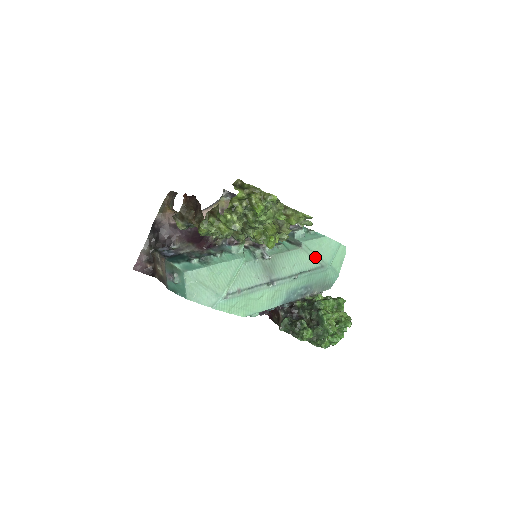
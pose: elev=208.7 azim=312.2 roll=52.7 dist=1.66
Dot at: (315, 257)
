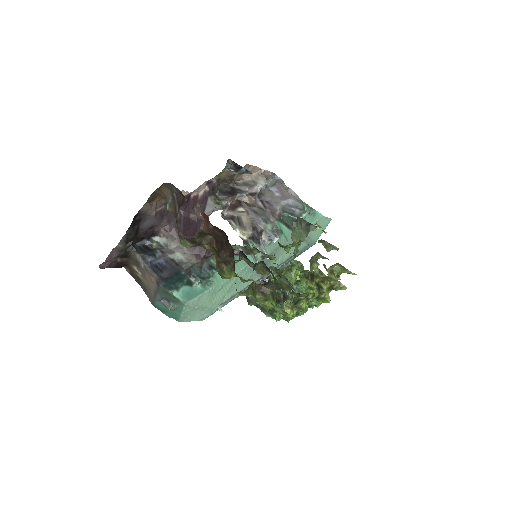
Dot at: (307, 239)
